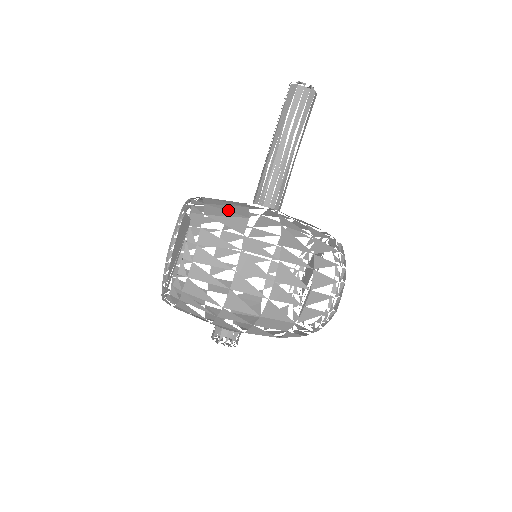
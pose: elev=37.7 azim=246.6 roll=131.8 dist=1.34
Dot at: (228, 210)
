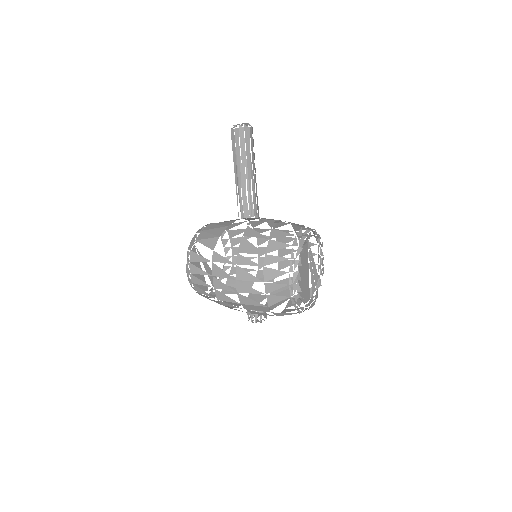
Dot at: (211, 233)
